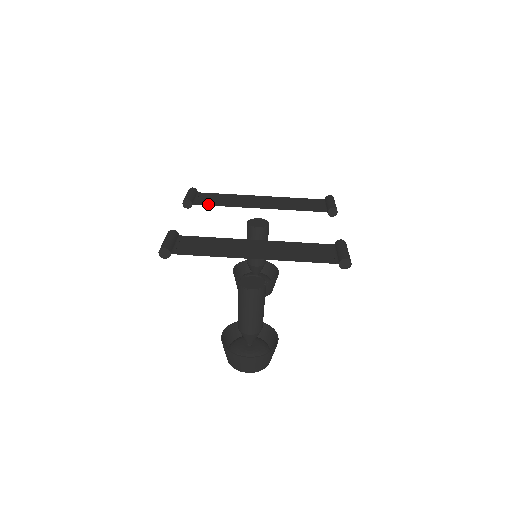
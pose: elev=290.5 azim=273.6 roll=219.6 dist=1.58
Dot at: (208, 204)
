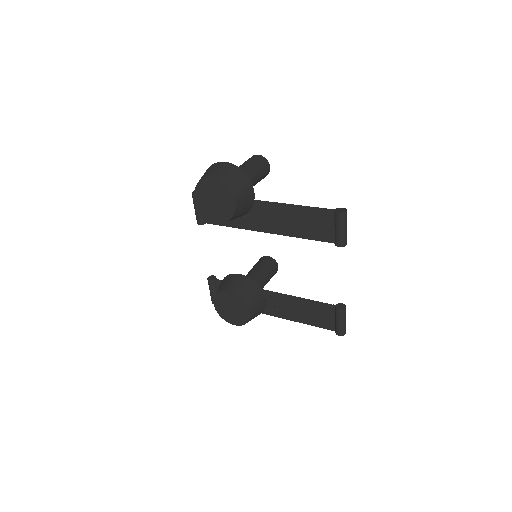
Dot at: occluded
